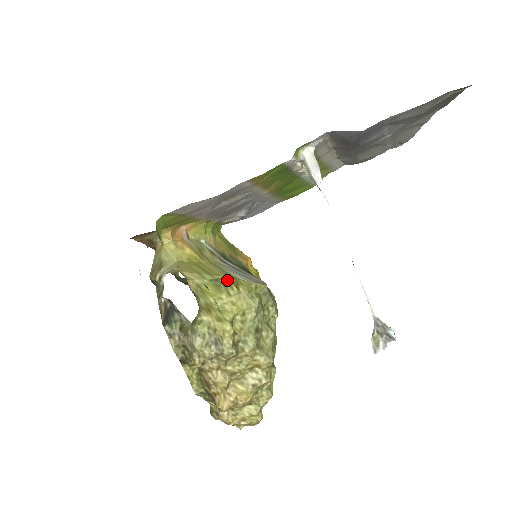
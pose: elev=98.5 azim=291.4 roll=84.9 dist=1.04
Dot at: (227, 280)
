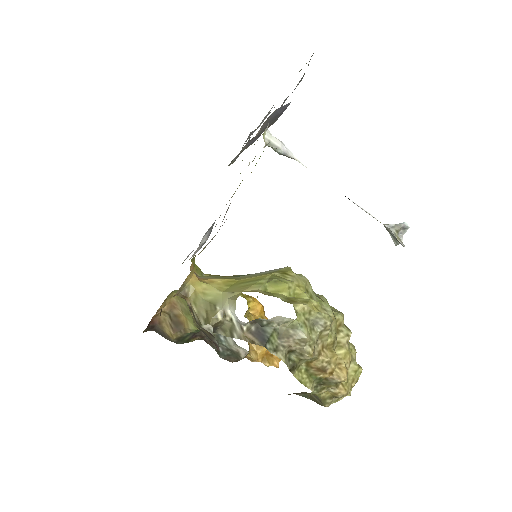
Dot at: (276, 274)
